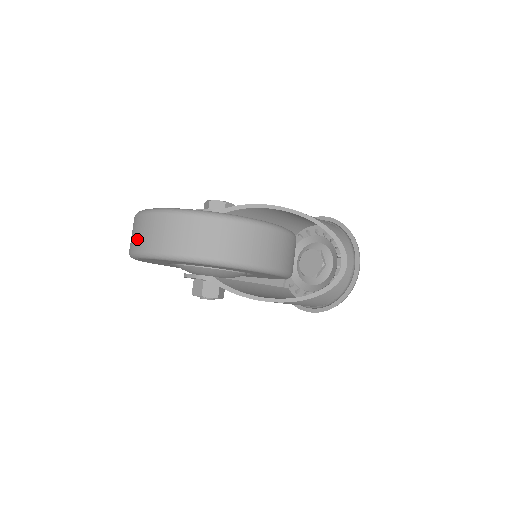
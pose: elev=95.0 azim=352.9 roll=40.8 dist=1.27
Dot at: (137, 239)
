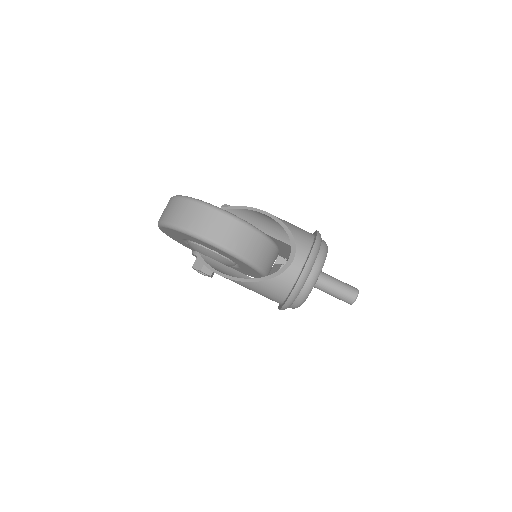
Dot at: occluded
